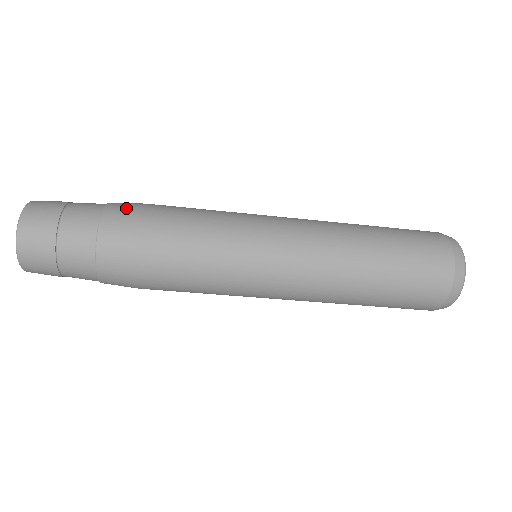
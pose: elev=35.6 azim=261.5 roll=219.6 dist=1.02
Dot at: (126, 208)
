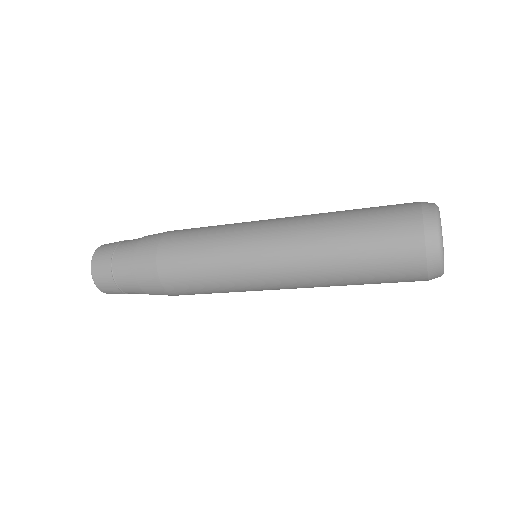
Dot at: (155, 235)
